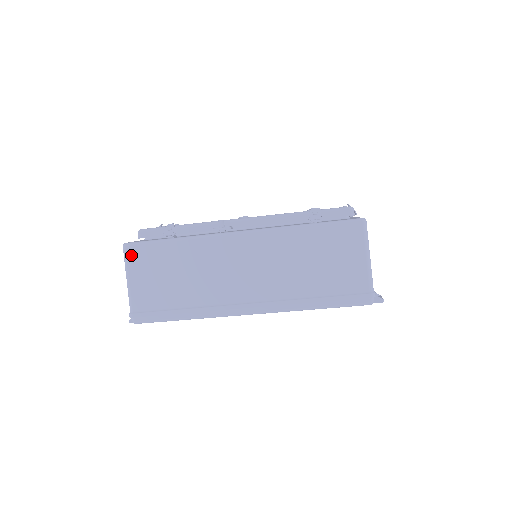
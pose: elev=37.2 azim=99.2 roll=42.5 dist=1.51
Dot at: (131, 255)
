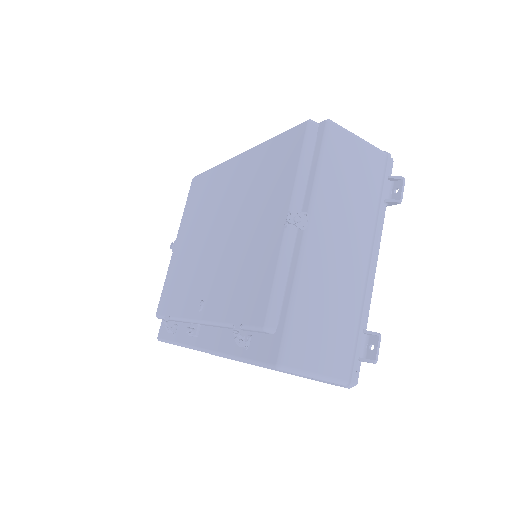
Dot at: occluded
